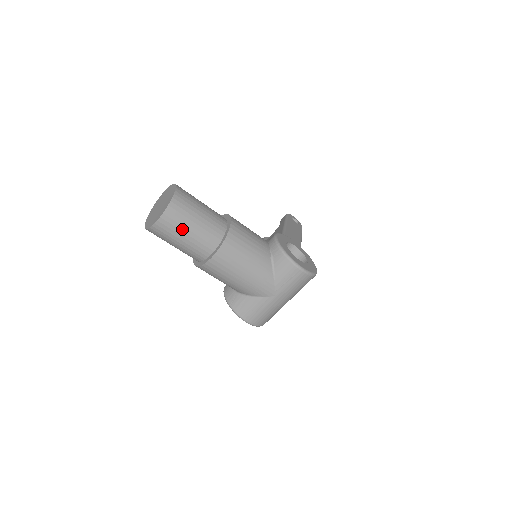
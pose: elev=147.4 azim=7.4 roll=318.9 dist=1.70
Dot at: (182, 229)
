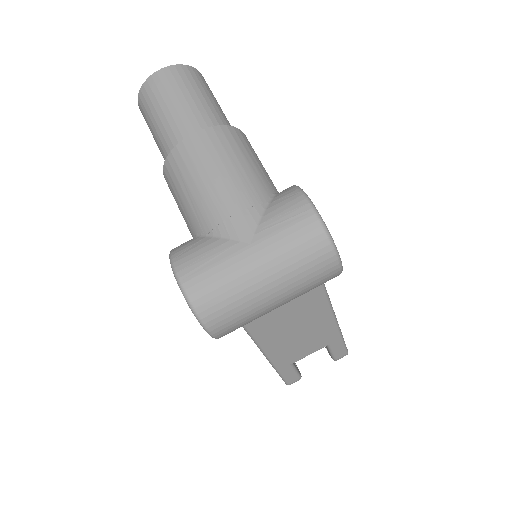
Dot at: (177, 92)
